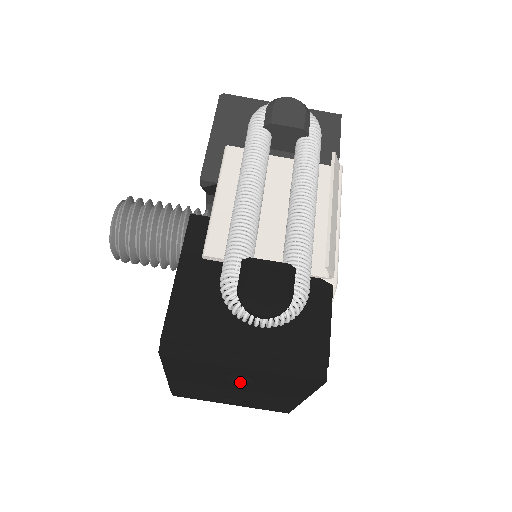
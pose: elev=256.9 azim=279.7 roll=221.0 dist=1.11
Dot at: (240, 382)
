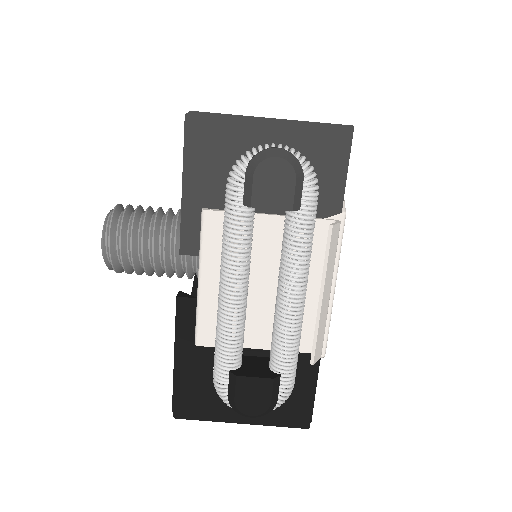
Dot at: occluded
